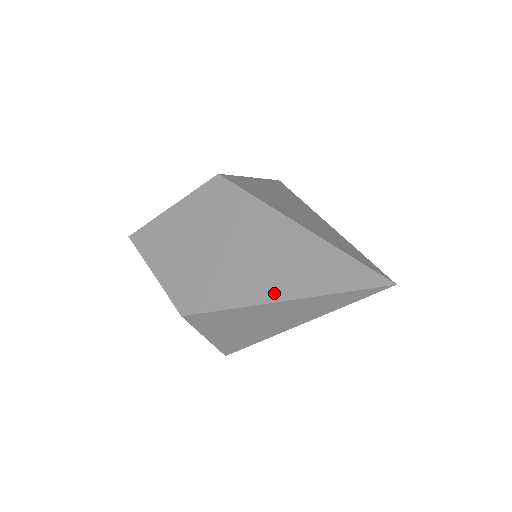
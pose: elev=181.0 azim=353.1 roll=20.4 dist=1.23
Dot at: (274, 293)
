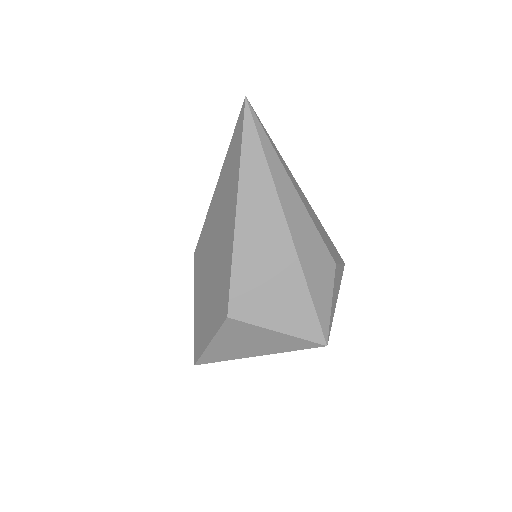
Dot at: (233, 207)
